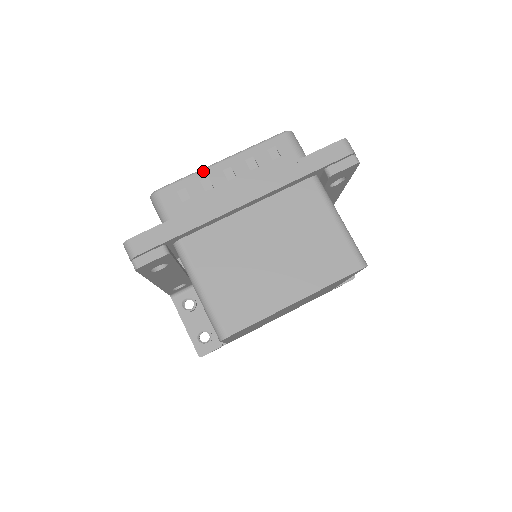
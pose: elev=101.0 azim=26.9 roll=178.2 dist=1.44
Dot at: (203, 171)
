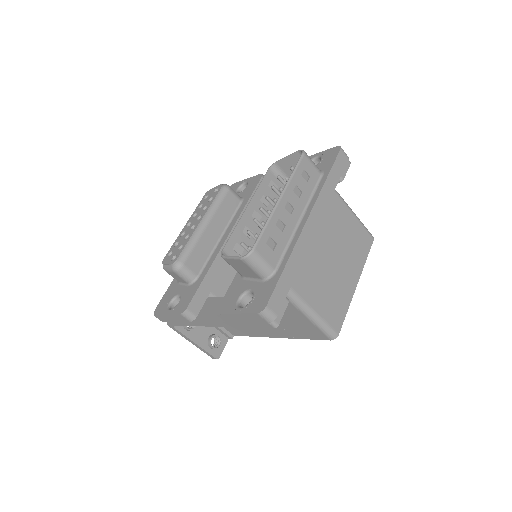
Dot at: (274, 215)
